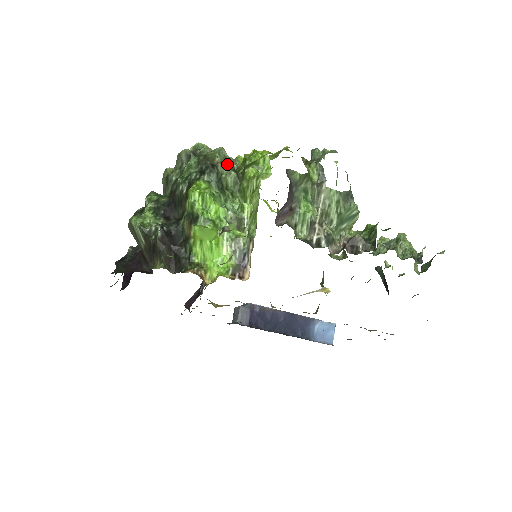
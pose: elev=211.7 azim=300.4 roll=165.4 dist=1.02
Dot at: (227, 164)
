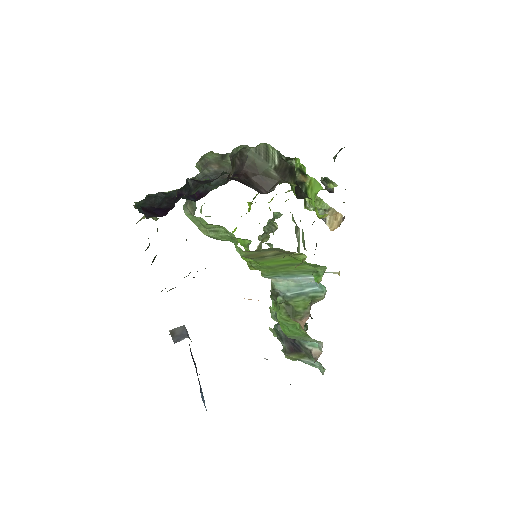
Dot at: occluded
